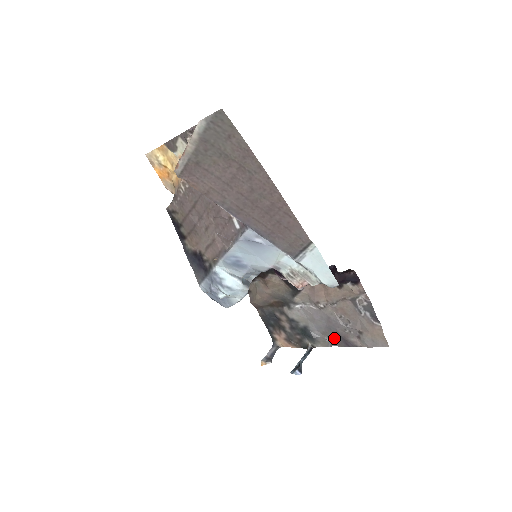
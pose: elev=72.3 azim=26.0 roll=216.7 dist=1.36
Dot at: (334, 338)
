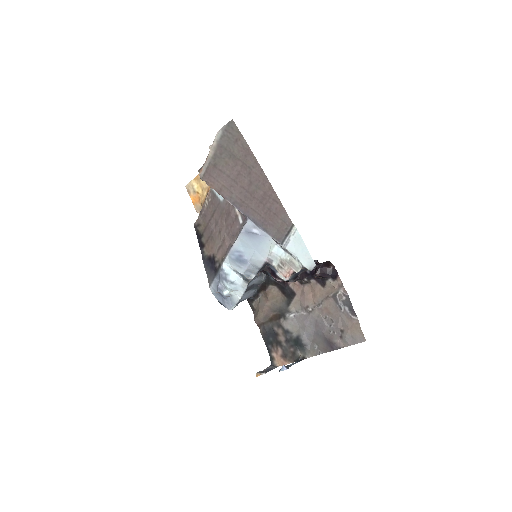
Dot at: (321, 344)
